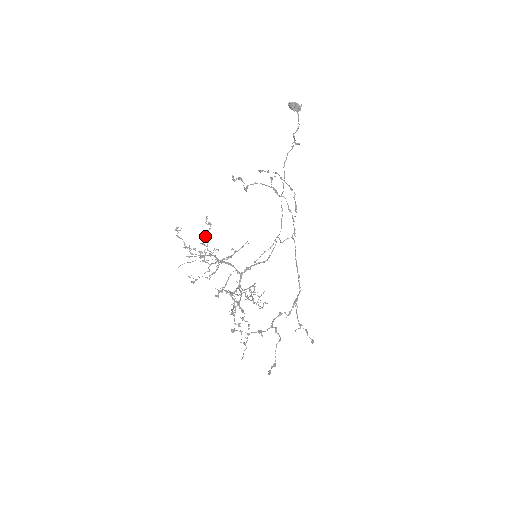
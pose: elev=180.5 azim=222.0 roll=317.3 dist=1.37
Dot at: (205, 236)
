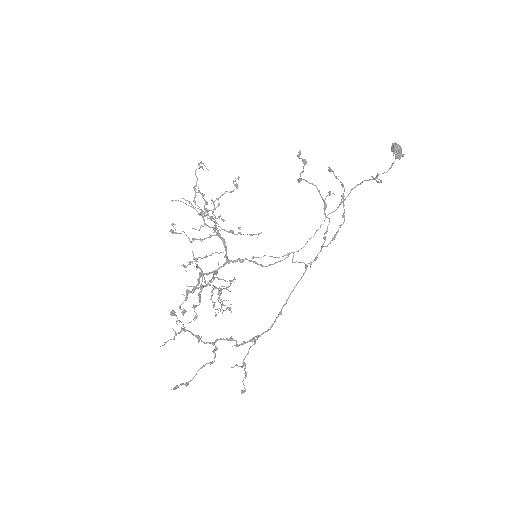
Dot at: (222, 195)
